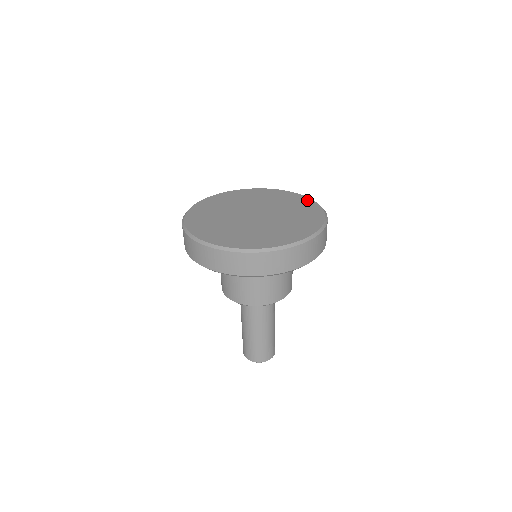
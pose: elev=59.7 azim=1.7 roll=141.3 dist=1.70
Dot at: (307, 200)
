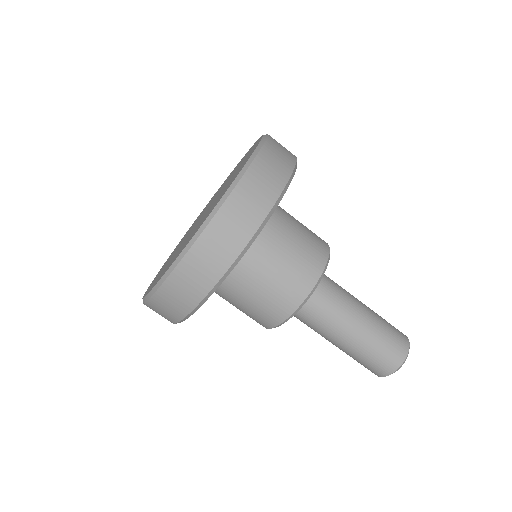
Dot at: (257, 142)
